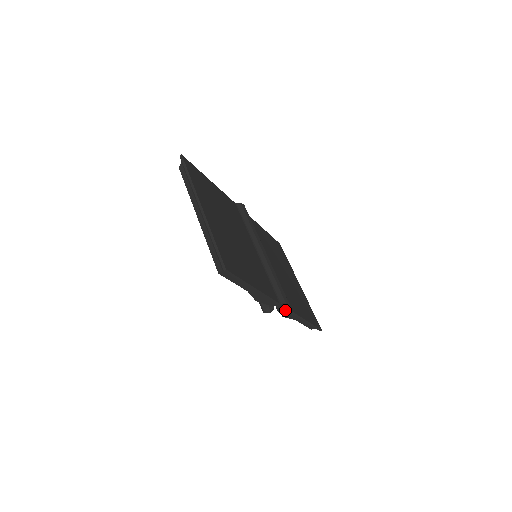
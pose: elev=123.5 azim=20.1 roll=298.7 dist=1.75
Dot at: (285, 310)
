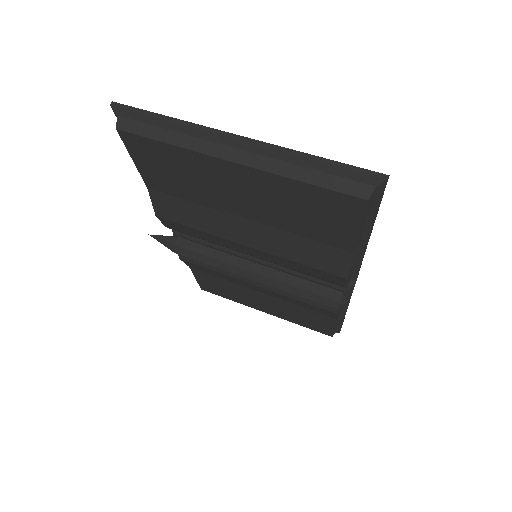
Dot at: occluded
